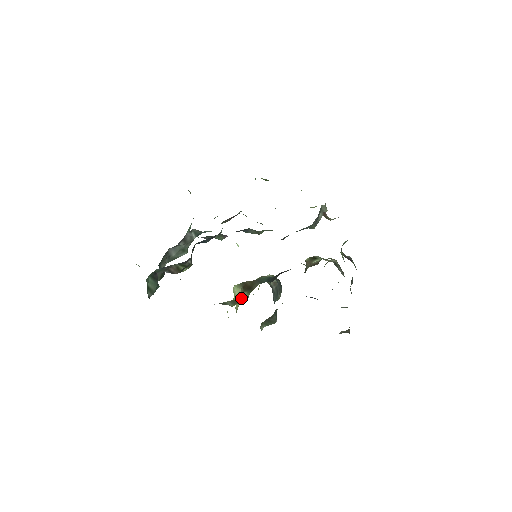
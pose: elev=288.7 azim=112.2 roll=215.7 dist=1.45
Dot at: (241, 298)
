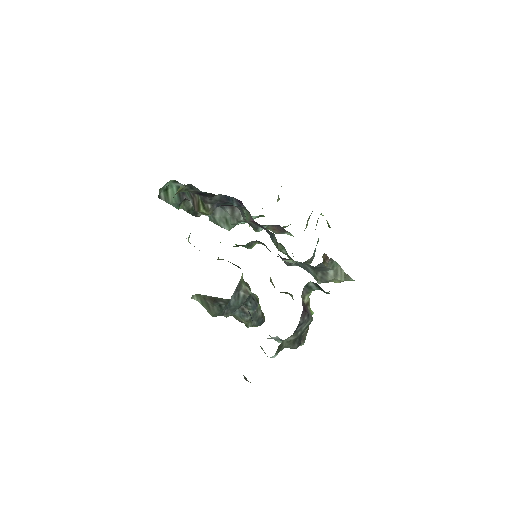
Dot at: occluded
